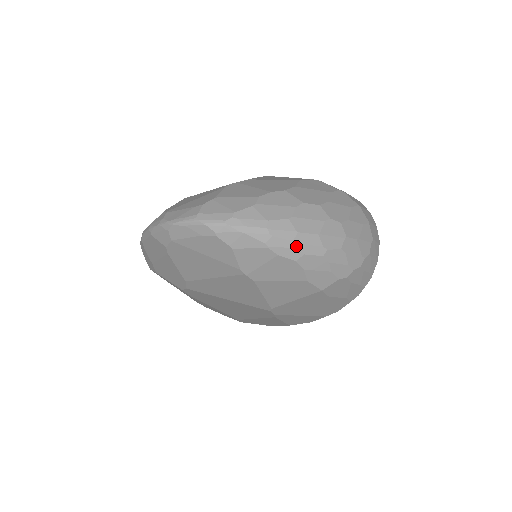
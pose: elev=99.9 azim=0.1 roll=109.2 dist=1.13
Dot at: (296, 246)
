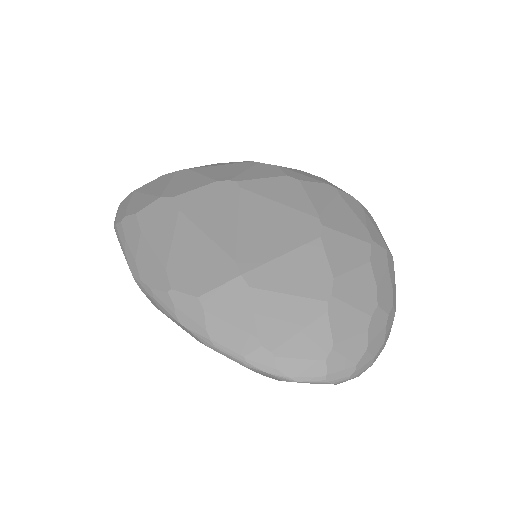
Dot at: occluded
